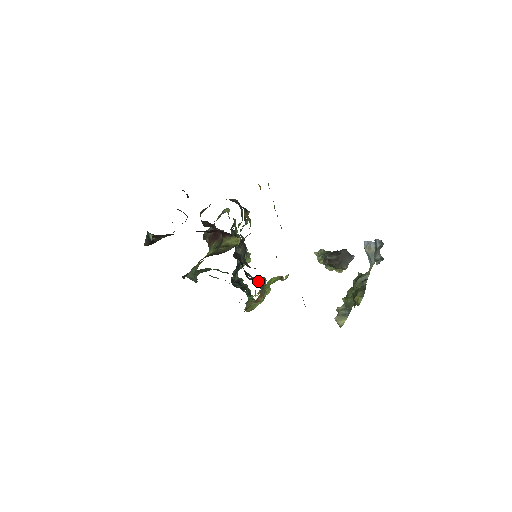
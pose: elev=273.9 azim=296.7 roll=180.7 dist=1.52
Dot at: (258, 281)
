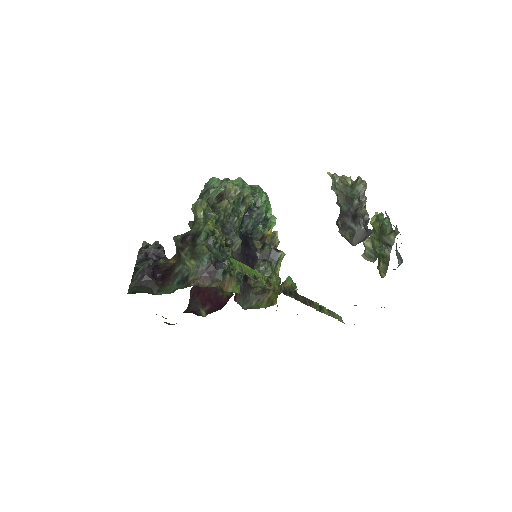
Dot at: (268, 273)
